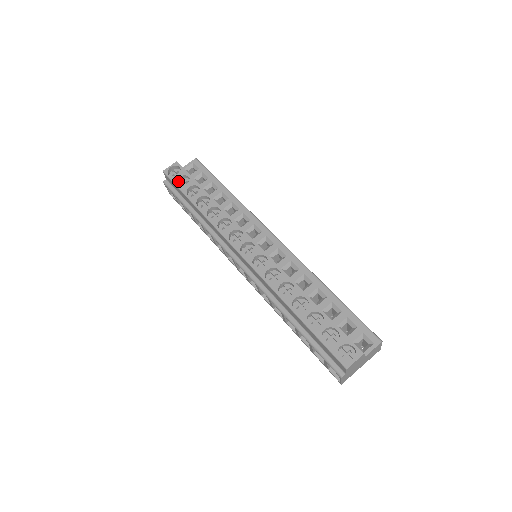
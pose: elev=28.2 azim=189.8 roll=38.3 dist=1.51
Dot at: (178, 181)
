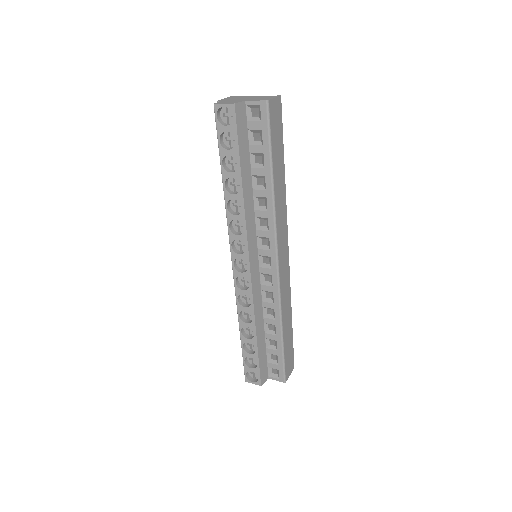
Dot at: (224, 131)
